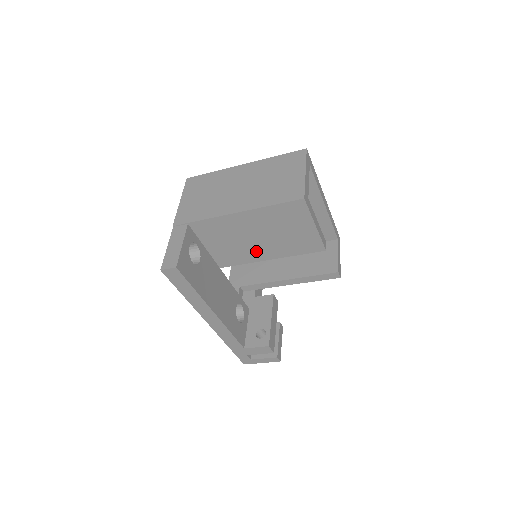
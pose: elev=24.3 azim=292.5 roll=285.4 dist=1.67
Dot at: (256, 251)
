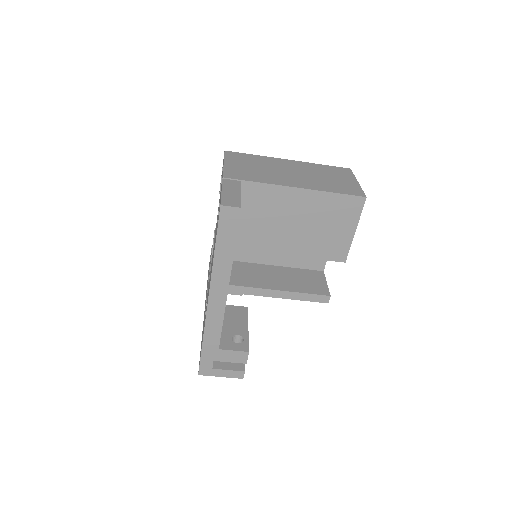
Dot at: (283, 240)
